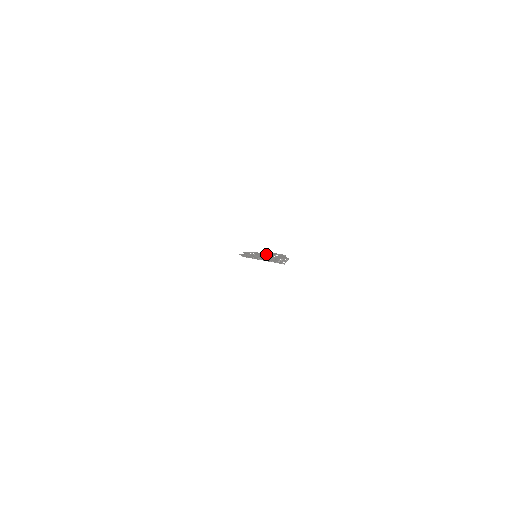
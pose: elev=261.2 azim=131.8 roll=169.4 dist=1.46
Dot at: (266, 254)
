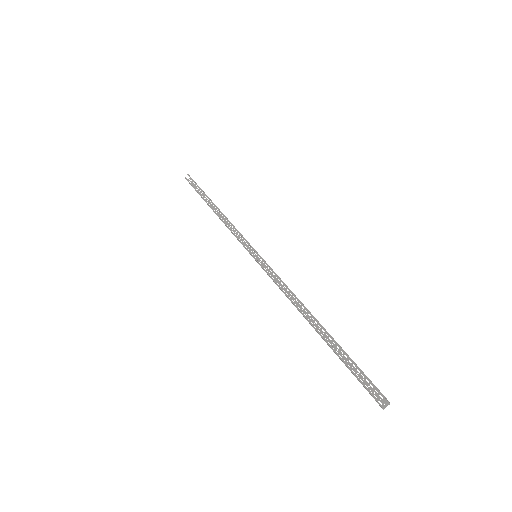
Dot at: (302, 303)
